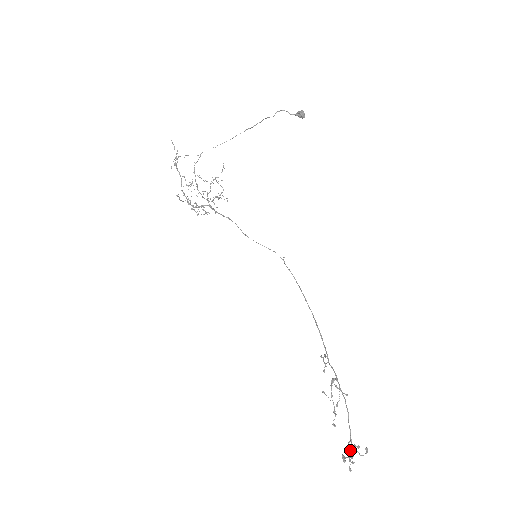
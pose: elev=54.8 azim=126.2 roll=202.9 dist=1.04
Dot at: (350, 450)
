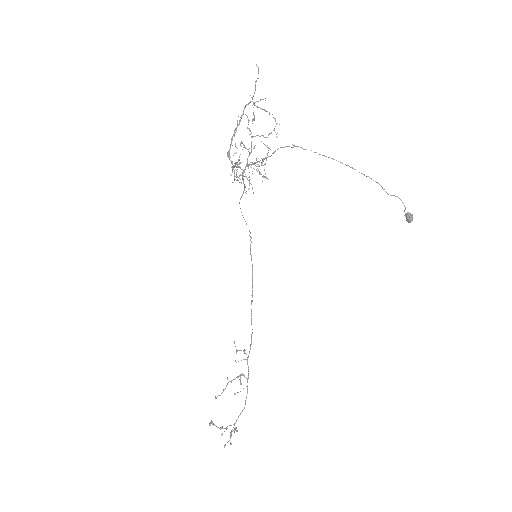
Dot at: occluded
